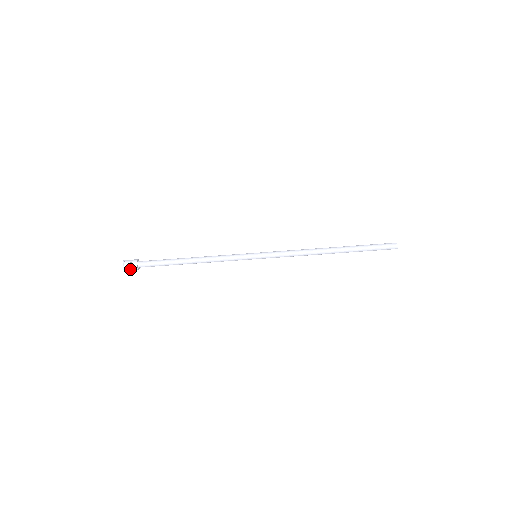
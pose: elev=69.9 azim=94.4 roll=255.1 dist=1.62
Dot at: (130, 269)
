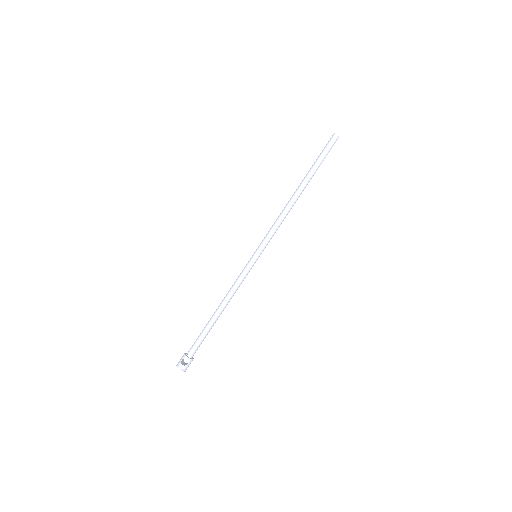
Dot at: (187, 366)
